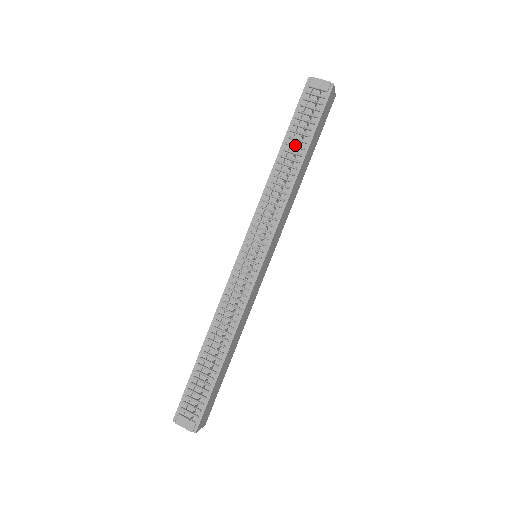
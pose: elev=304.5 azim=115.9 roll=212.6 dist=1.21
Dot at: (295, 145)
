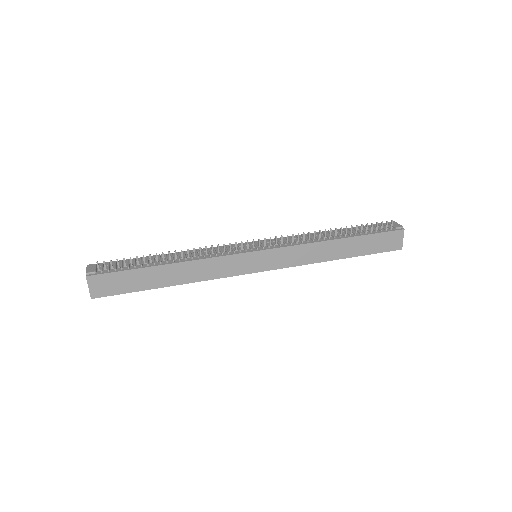
Dot at: (348, 231)
